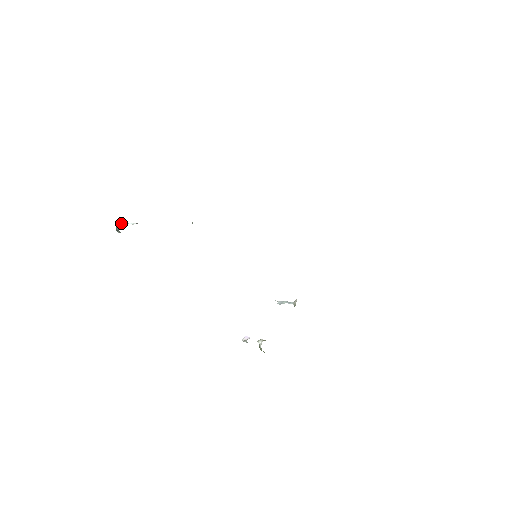
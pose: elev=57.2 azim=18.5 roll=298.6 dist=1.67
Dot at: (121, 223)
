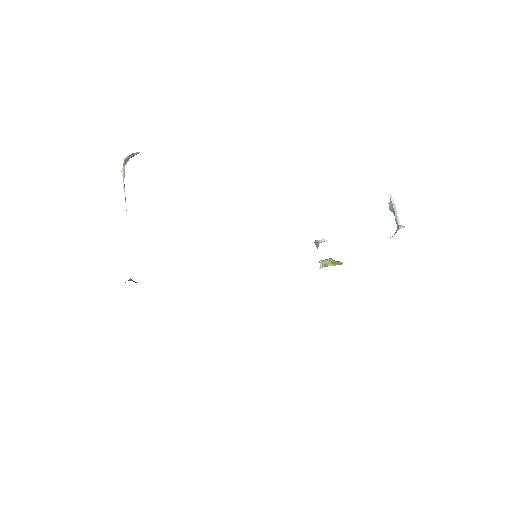
Dot at: (121, 171)
